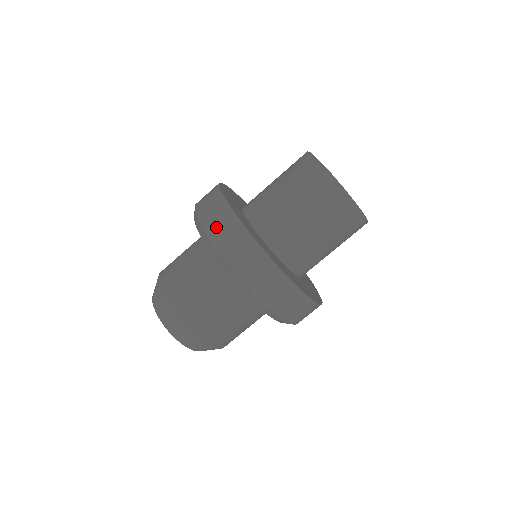
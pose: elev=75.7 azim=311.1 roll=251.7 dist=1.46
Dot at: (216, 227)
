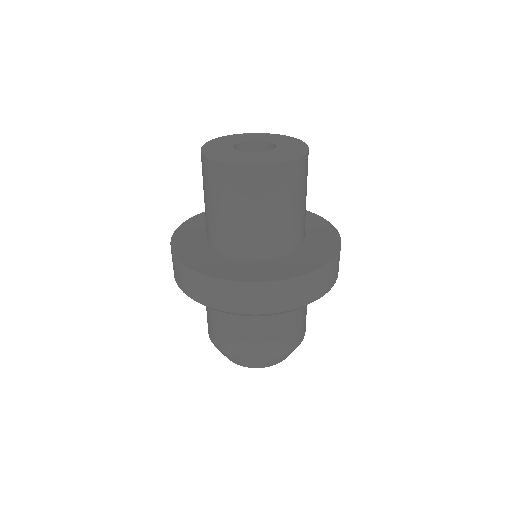
Dot at: (253, 304)
